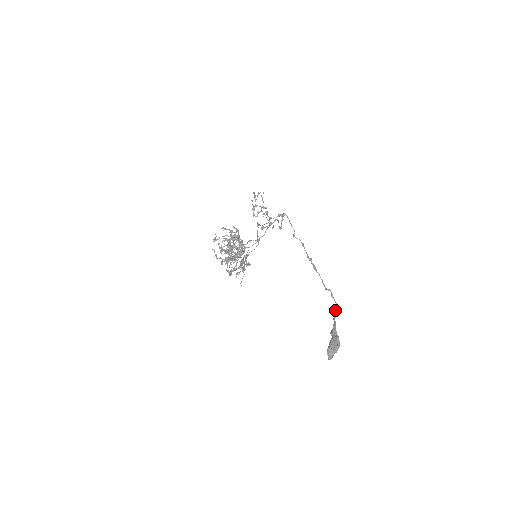
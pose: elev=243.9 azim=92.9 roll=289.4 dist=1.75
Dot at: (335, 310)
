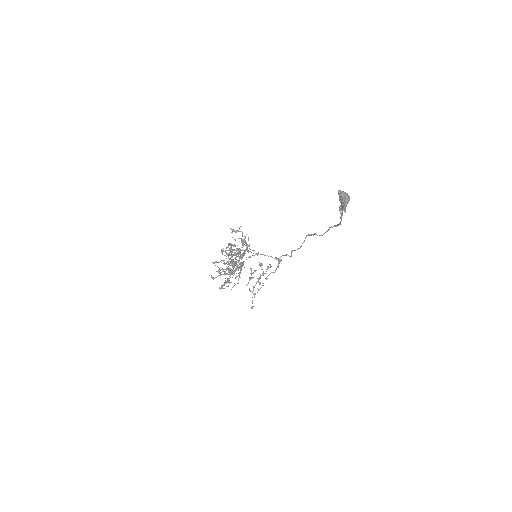
Dot at: (340, 221)
